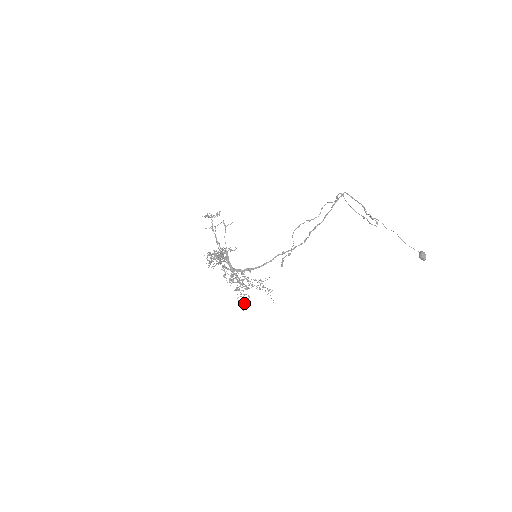
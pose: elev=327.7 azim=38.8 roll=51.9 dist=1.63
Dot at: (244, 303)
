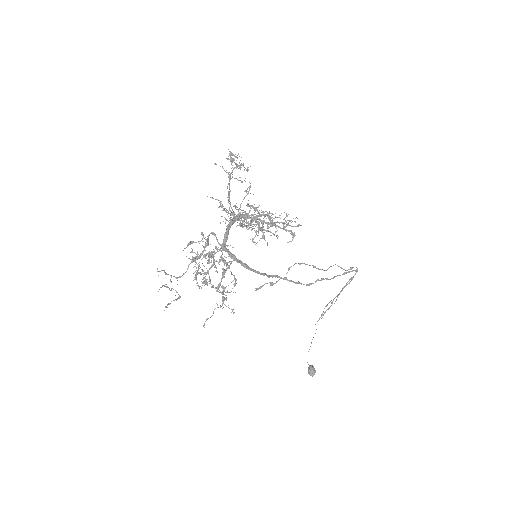
Dot at: occluded
